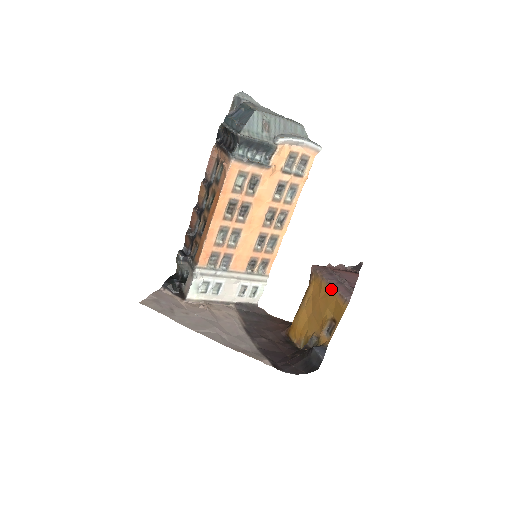
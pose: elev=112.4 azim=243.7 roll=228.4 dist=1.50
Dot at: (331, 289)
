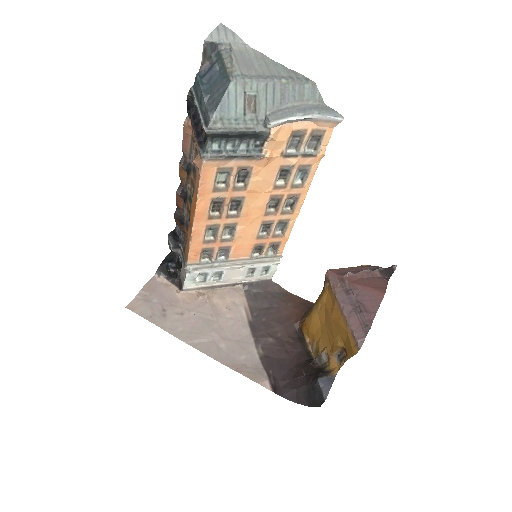
Dot at: (343, 318)
